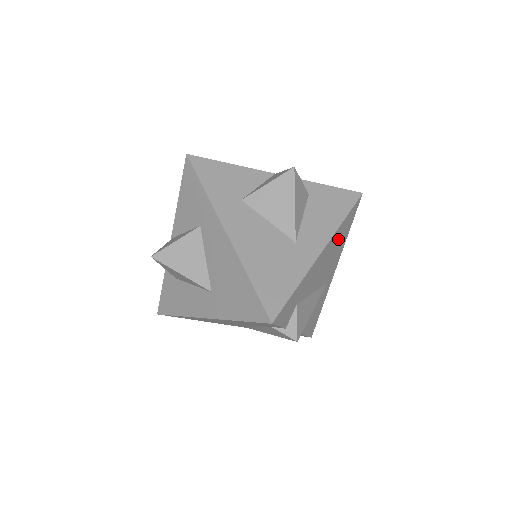
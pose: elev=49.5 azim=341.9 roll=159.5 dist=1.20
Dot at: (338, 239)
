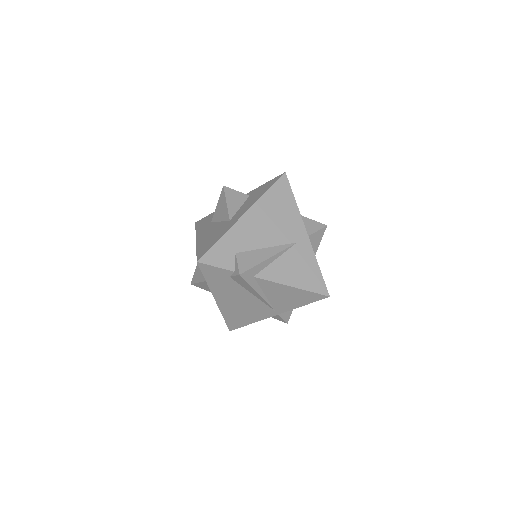
Dot at: (273, 207)
